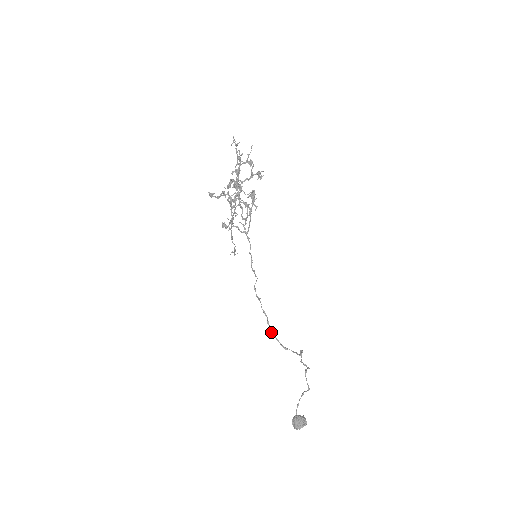
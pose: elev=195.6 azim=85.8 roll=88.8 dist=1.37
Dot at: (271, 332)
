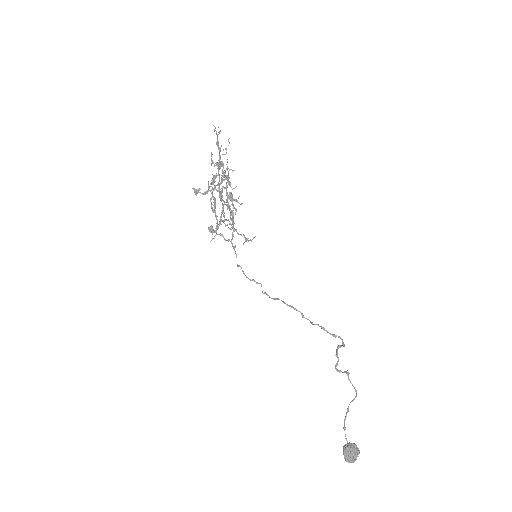
Dot at: (312, 323)
